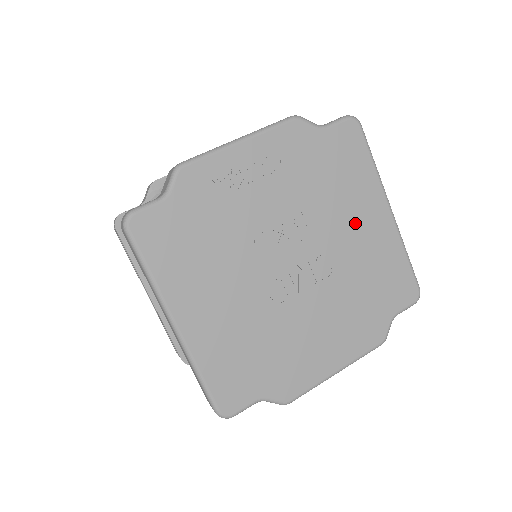
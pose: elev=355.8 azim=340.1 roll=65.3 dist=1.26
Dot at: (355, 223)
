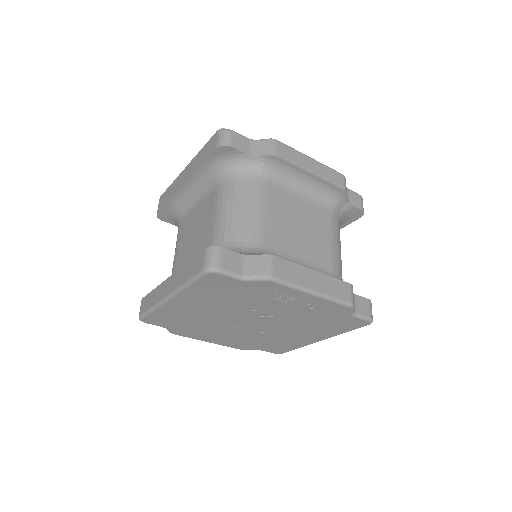
Dot at: (301, 333)
